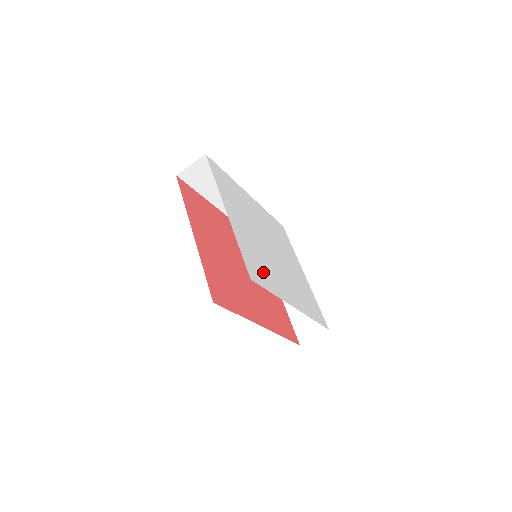
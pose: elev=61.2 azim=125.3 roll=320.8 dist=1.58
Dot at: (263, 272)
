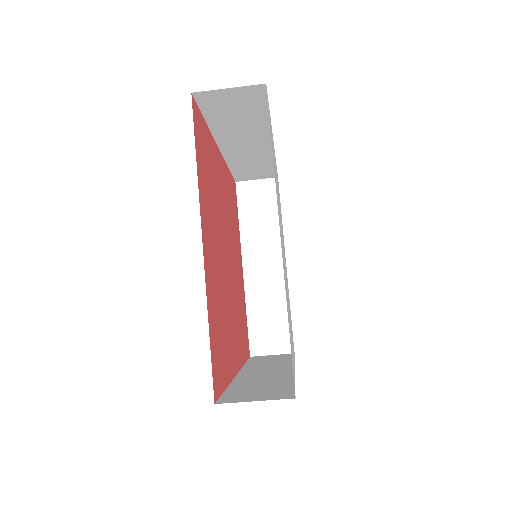
Dot at: (291, 342)
